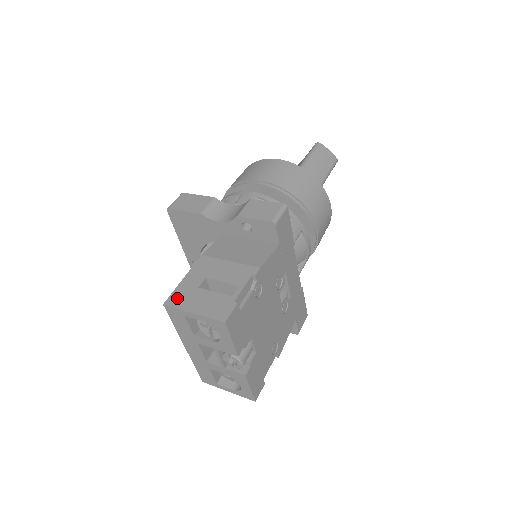
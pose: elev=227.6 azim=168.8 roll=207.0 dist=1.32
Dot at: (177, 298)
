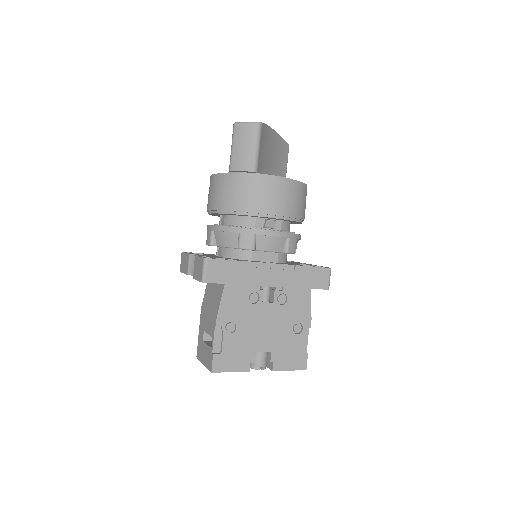
Dot at: (199, 351)
